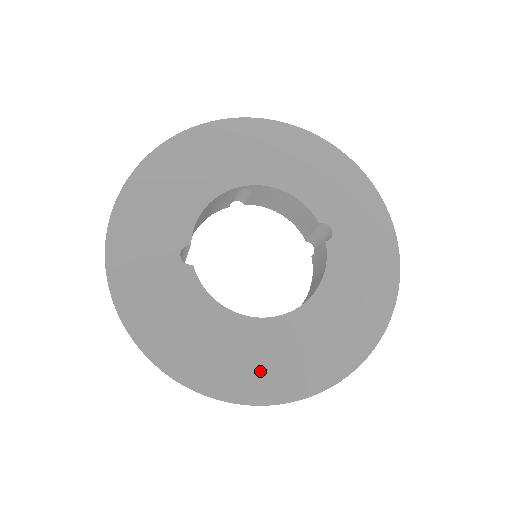
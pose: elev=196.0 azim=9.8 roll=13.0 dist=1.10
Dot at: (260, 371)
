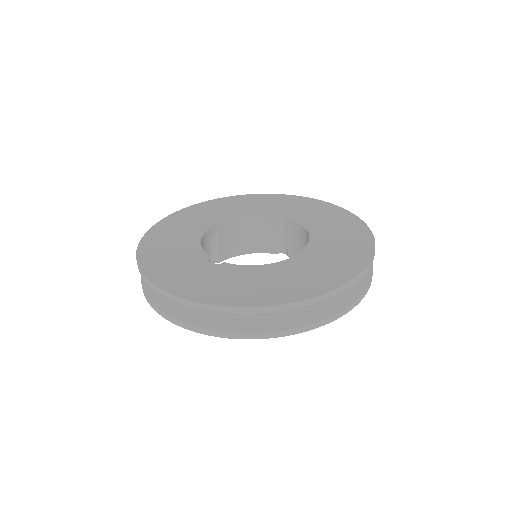
Dot at: (326, 272)
